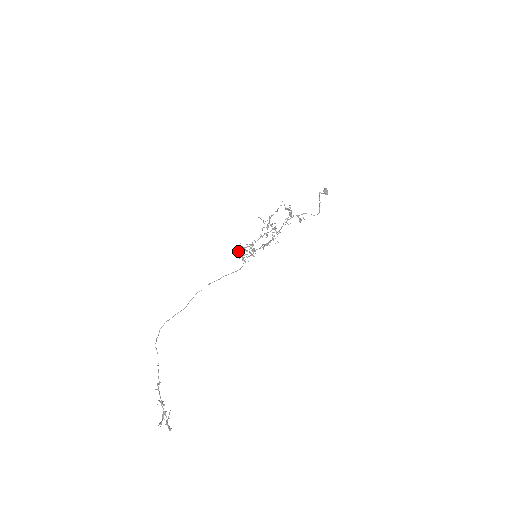
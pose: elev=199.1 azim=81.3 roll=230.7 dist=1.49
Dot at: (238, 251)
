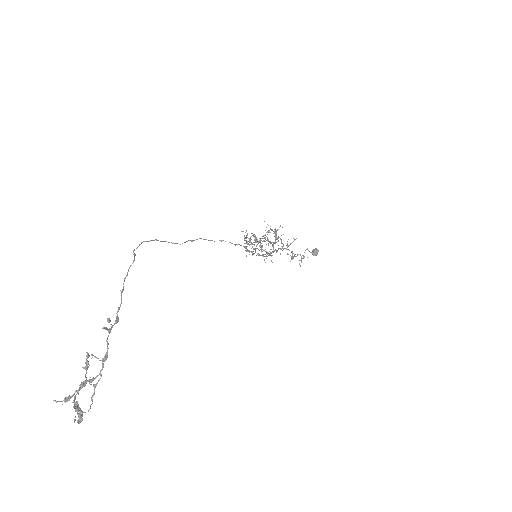
Dot at: (244, 235)
